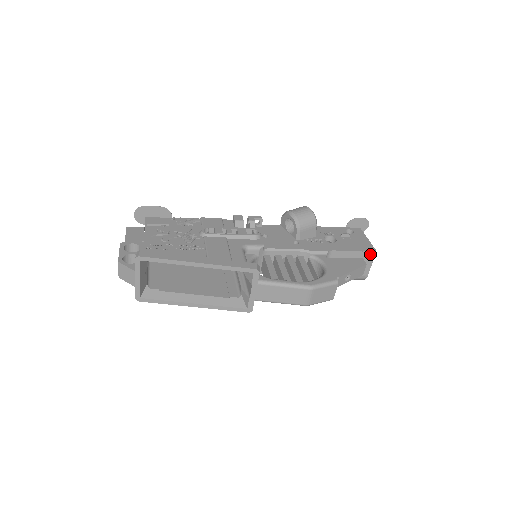
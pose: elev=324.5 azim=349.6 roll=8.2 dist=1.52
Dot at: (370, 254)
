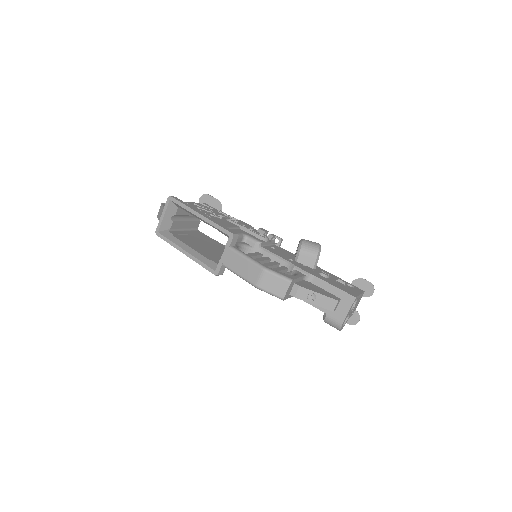
Dot at: (349, 298)
